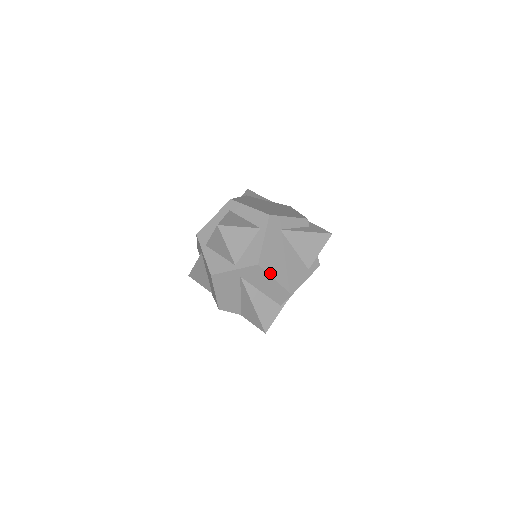
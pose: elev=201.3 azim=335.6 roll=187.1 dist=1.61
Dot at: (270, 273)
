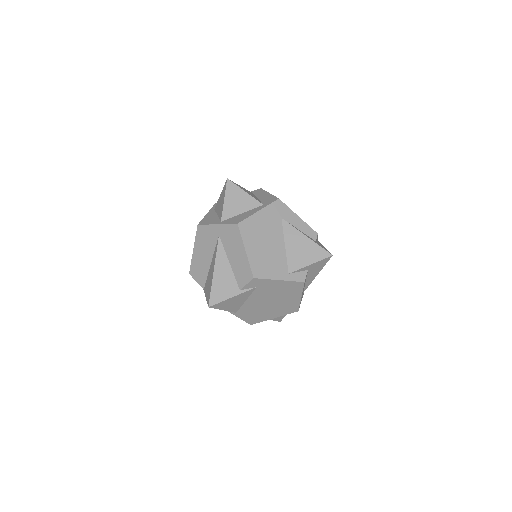
Dot at: (244, 240)
